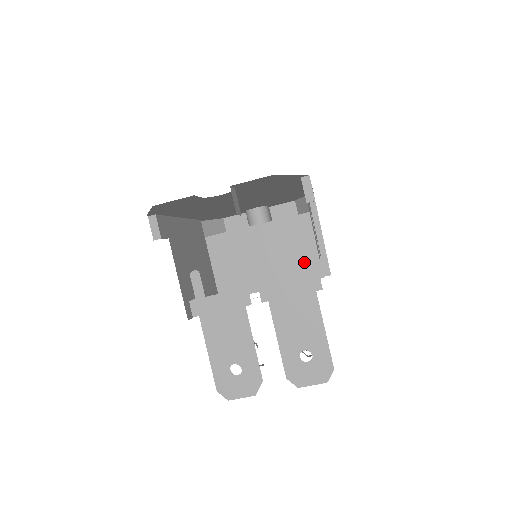
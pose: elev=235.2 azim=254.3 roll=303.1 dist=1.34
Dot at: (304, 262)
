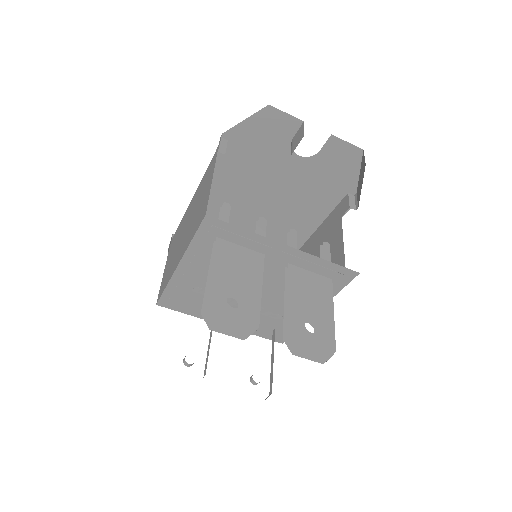
Dot at: (327, 253)
